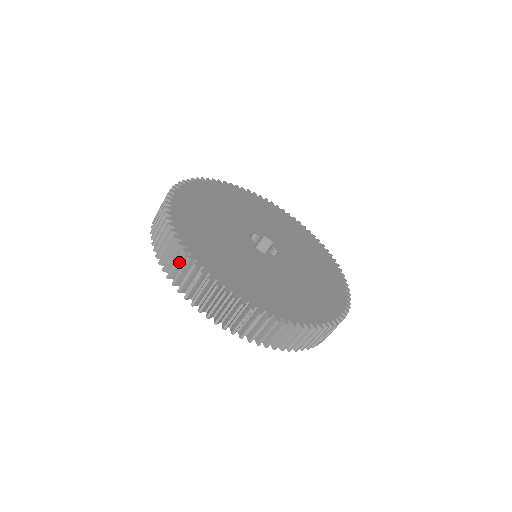
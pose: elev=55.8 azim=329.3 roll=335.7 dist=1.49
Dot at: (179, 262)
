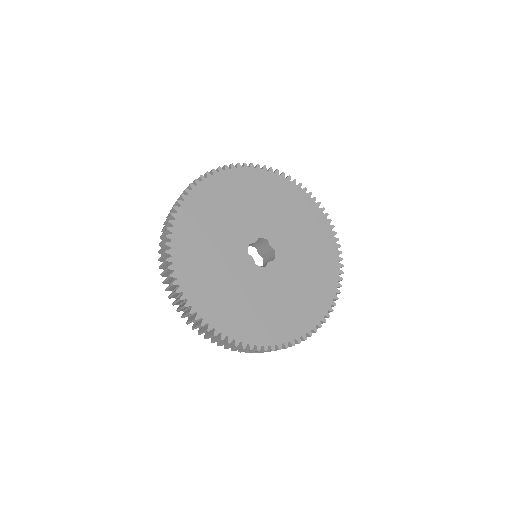
Dot at: occluded
